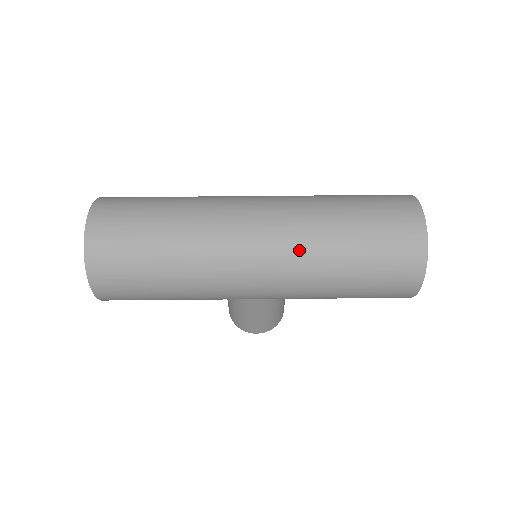
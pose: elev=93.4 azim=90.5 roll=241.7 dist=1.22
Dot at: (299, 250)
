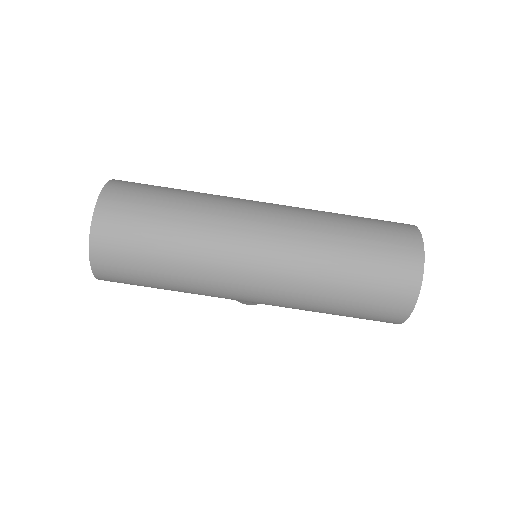
Dot at: (296, 278)
